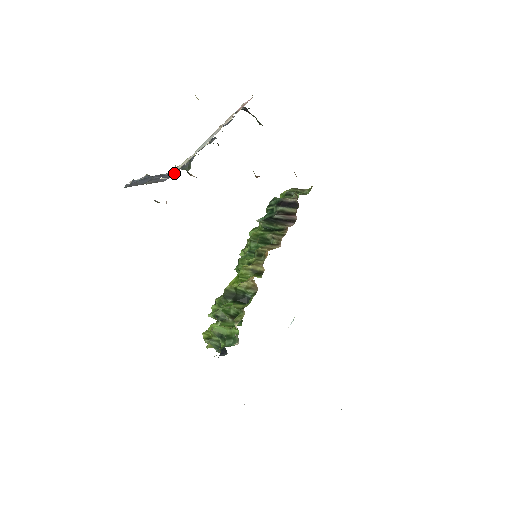
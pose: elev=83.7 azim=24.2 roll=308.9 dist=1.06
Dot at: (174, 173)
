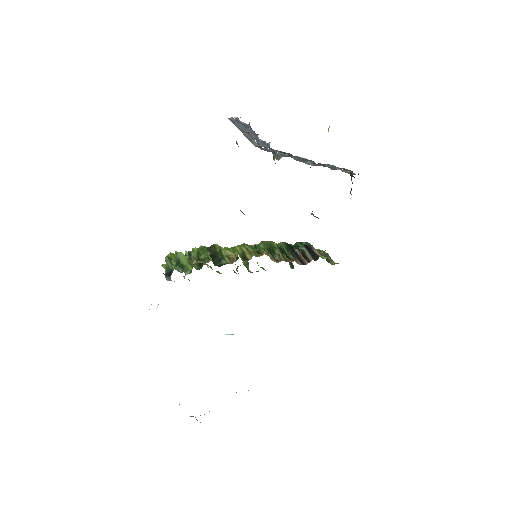
Dot at: (266, 145)
